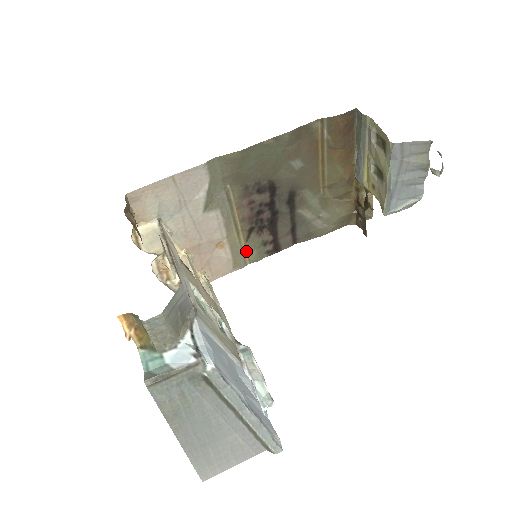
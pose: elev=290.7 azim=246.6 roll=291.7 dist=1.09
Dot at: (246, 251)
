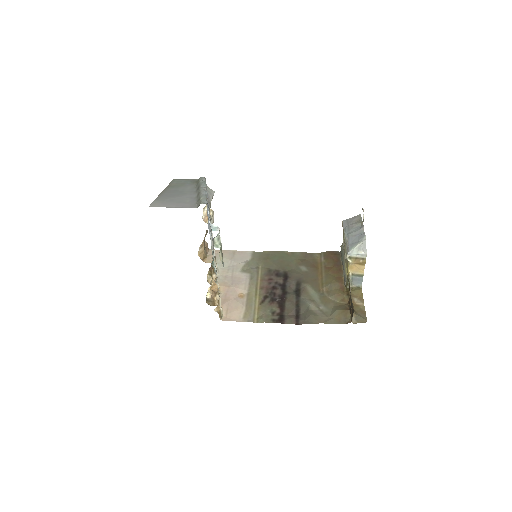
Dot at: (257, 312)
